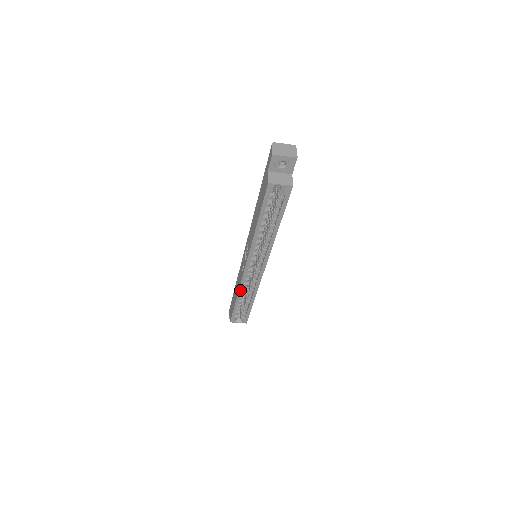
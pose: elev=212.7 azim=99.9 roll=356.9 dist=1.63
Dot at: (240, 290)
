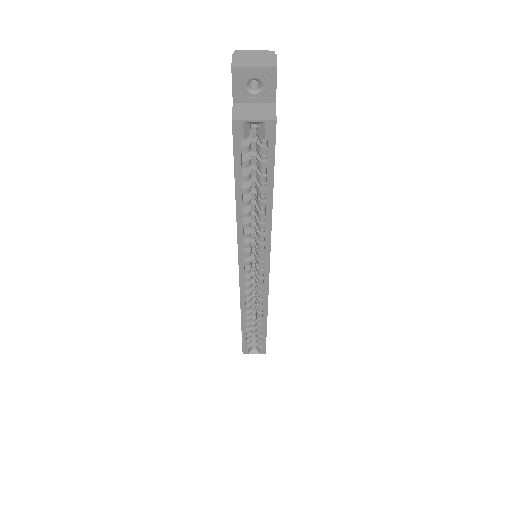
Dot at: (242, 309)
